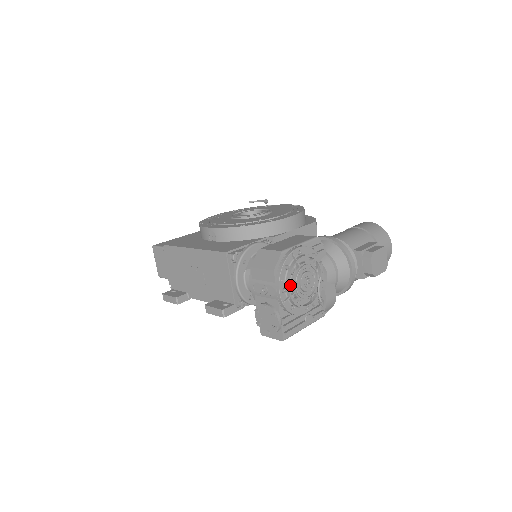
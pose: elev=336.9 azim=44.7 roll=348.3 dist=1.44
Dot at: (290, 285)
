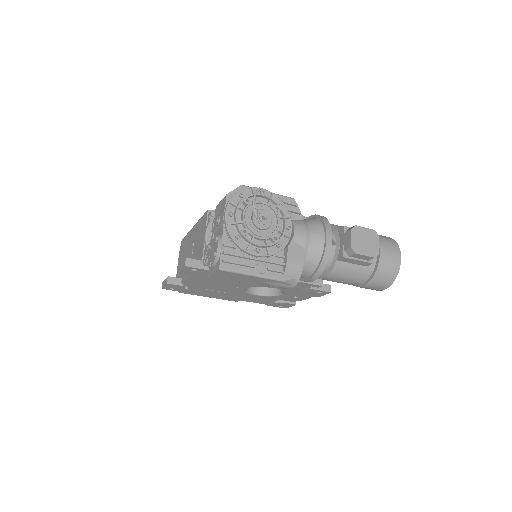
Dot at: (241, 214)
